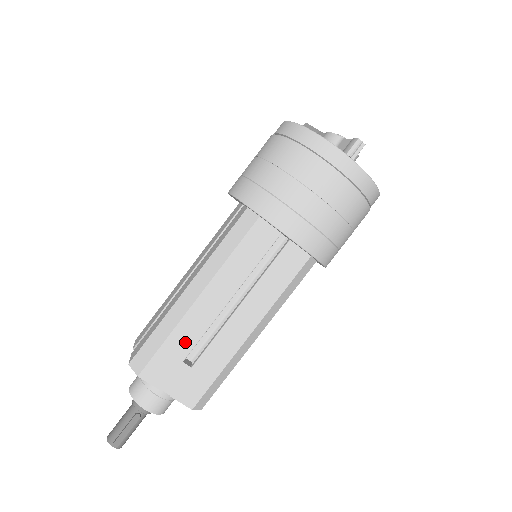
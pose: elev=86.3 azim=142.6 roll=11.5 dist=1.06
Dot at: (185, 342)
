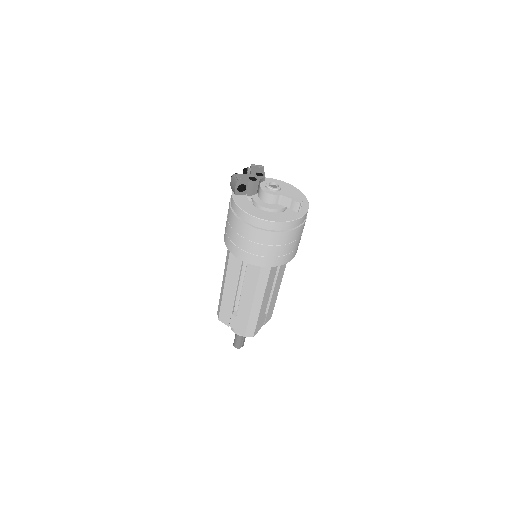
Dot at: (263, 314)
